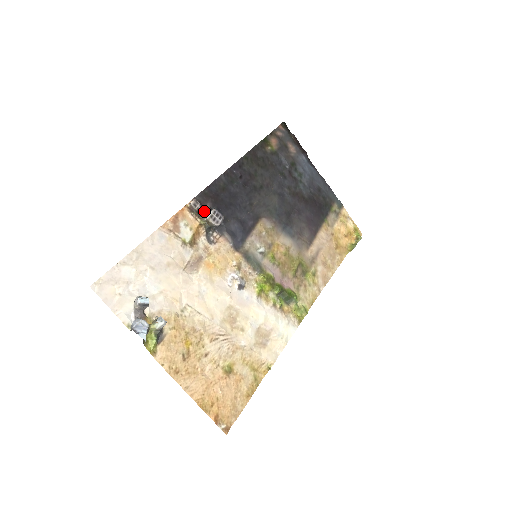
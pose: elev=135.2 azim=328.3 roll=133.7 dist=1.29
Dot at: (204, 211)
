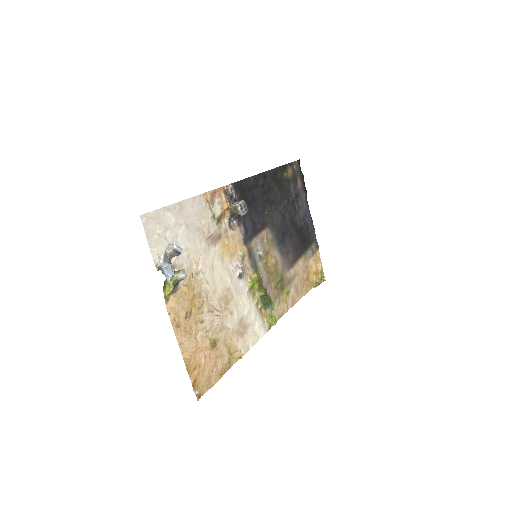
Dot at: (234, 199)
